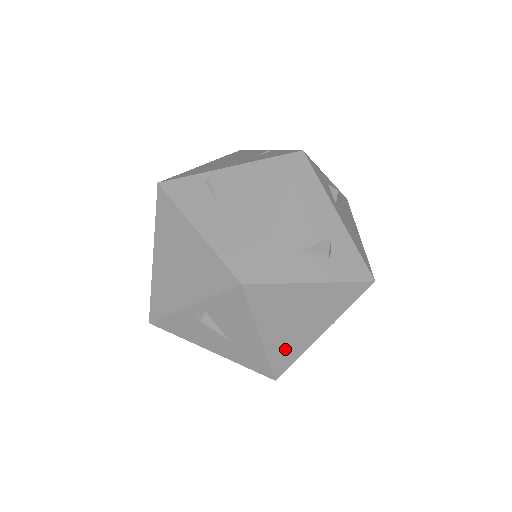
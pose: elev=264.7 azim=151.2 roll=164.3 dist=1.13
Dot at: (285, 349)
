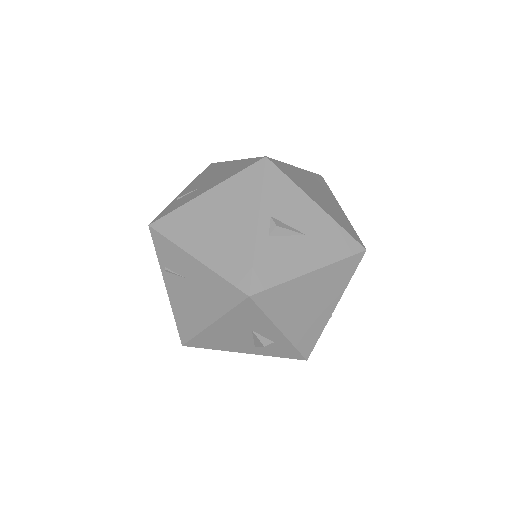
Dot at: (339, 219)
